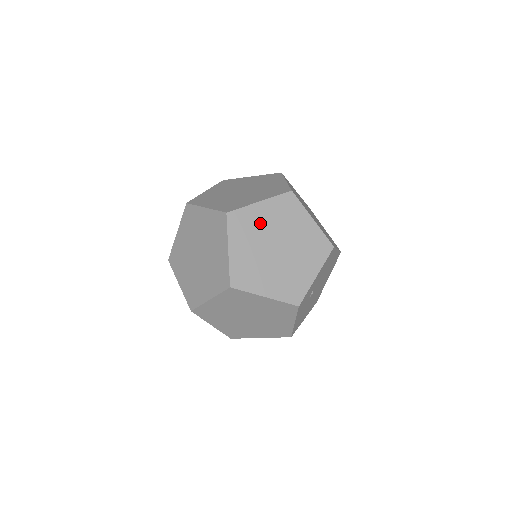
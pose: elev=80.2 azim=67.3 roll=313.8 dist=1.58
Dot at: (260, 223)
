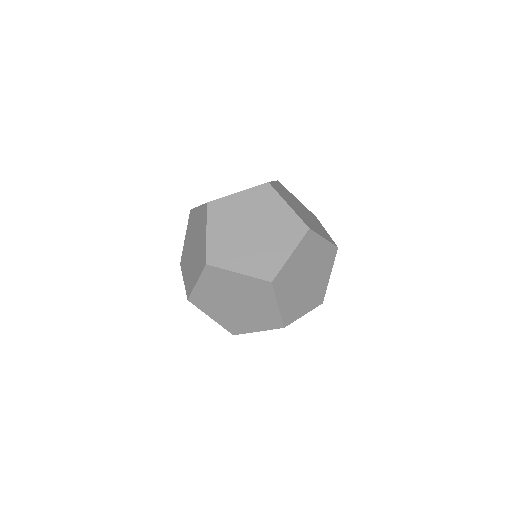
Dot at: (314, 253)
